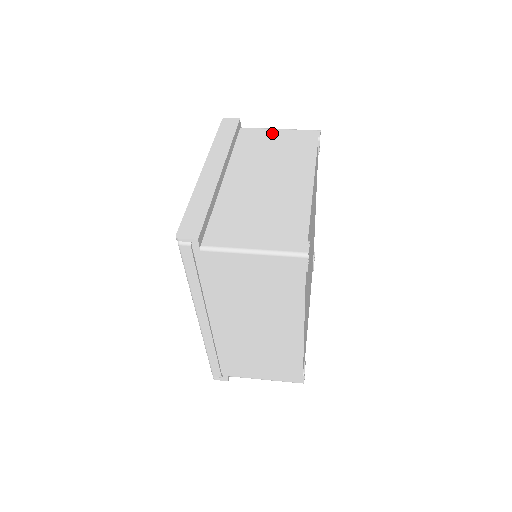
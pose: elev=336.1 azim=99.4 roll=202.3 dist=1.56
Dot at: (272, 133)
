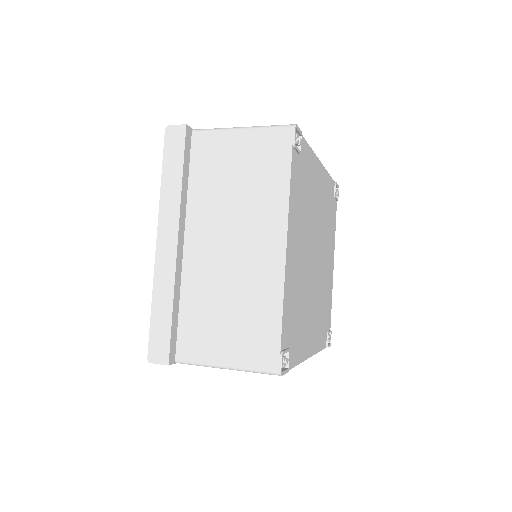
Dot at: (232, 141)
